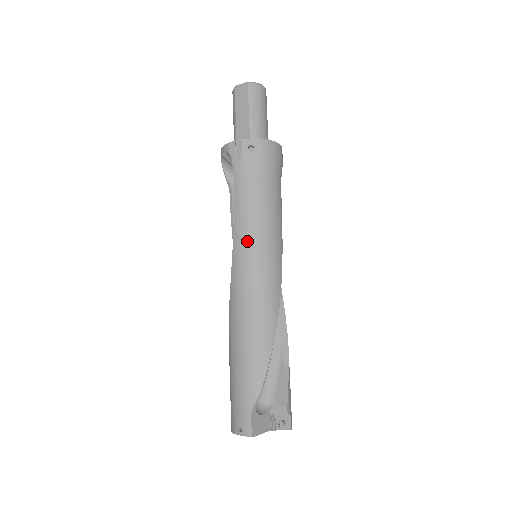
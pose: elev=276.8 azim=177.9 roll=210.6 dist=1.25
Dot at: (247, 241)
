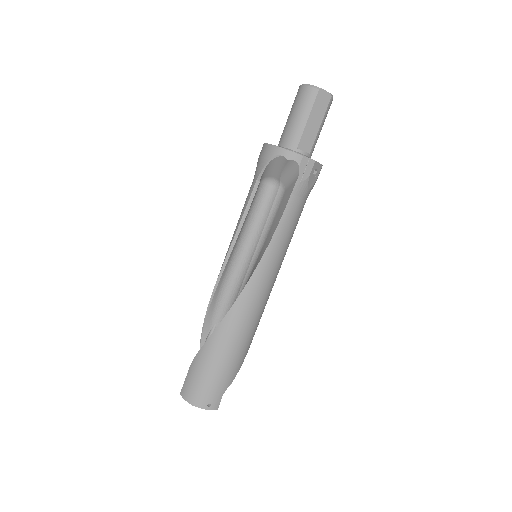
Dot at: (278, 256)
